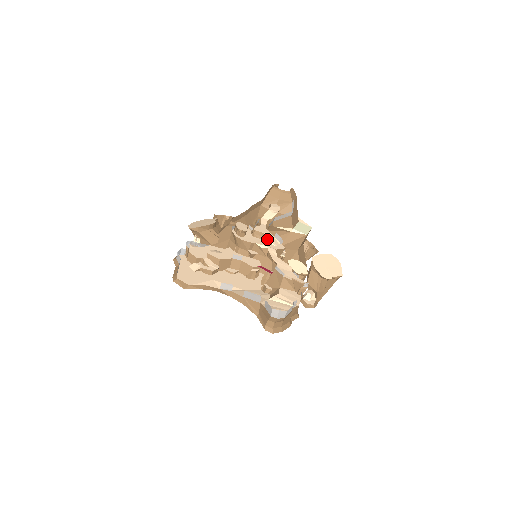
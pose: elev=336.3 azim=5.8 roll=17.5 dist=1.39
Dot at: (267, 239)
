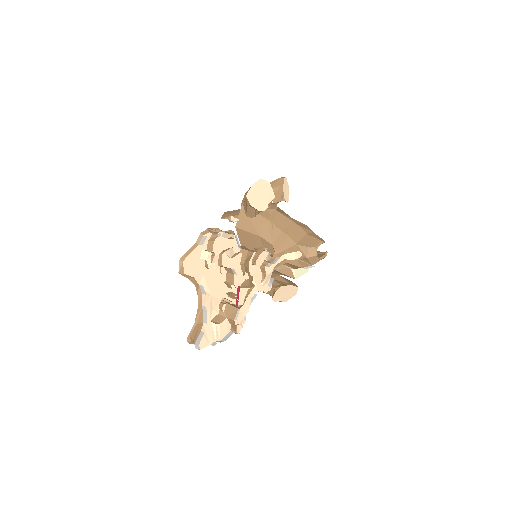
Dot at: (264, 278)
